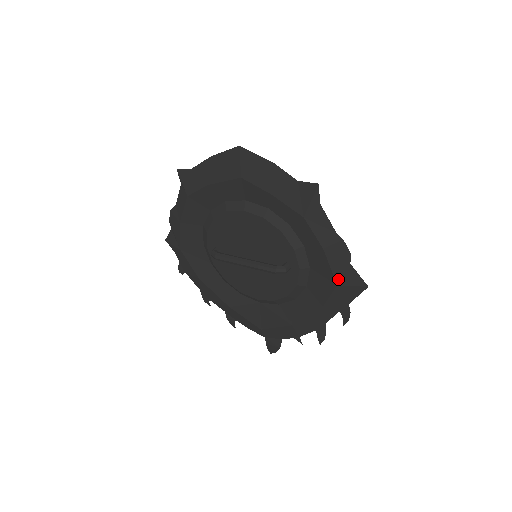
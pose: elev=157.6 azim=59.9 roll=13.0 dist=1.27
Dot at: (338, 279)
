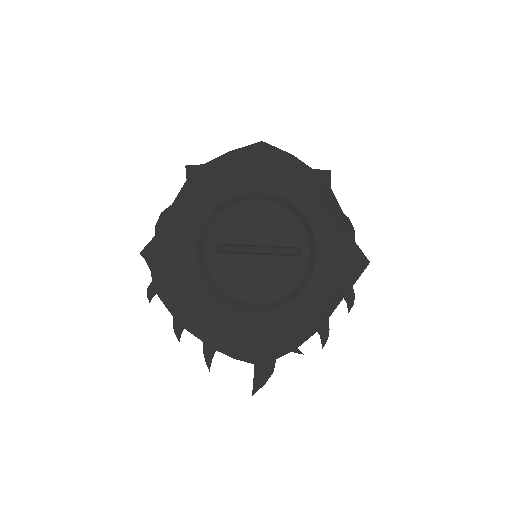
Dot at: (346, 257)
